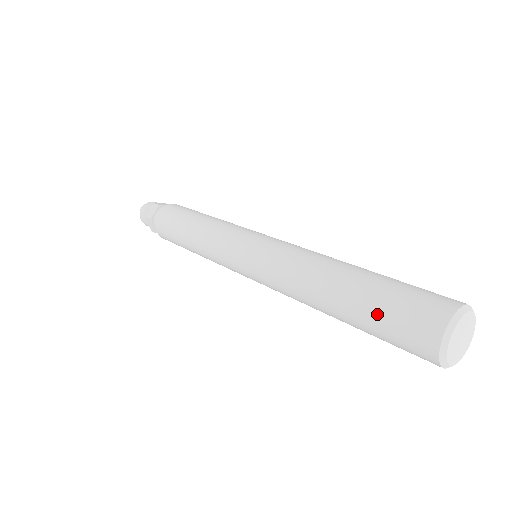
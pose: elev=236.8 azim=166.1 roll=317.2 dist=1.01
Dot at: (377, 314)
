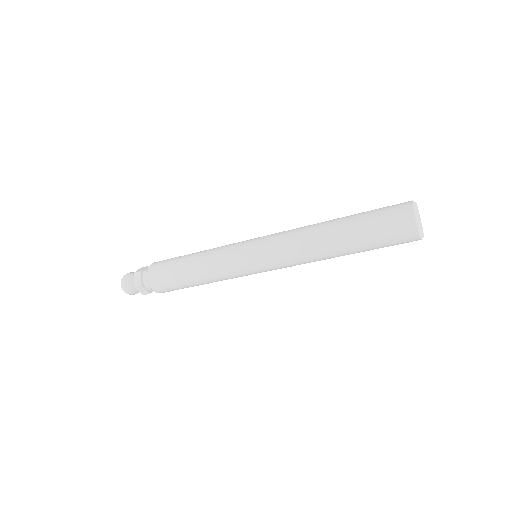
Dot at: (369, 215)
